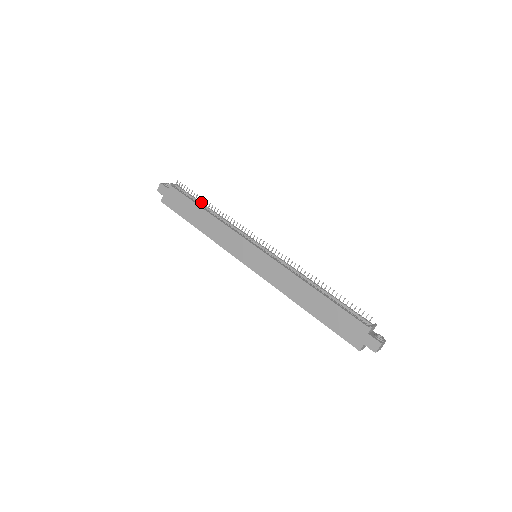
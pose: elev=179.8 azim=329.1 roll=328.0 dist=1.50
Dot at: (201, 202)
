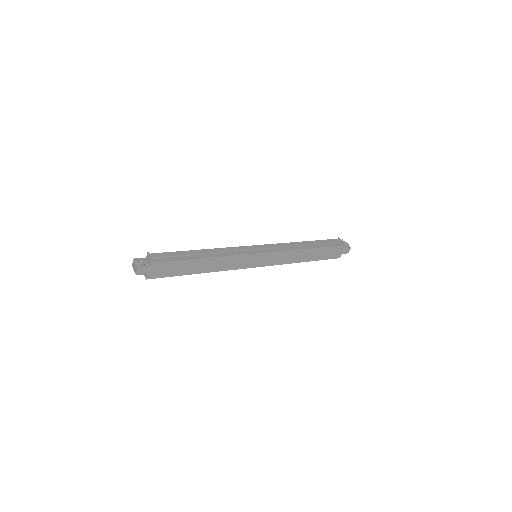
Dot at: (188, 253)
